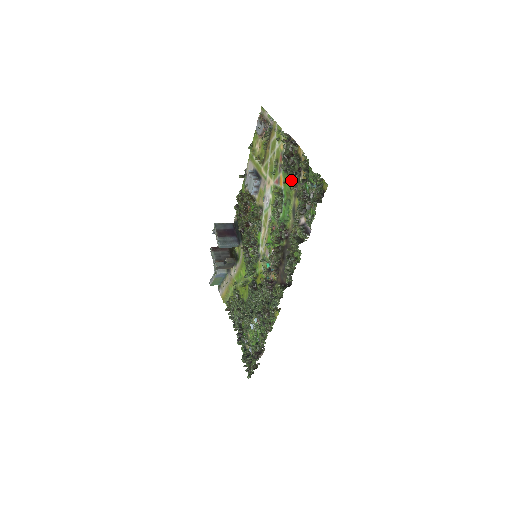
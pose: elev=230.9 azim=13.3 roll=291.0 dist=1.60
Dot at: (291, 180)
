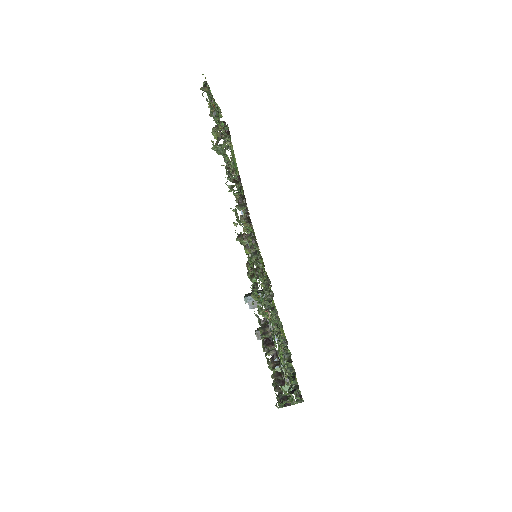
Dot at: occluded
